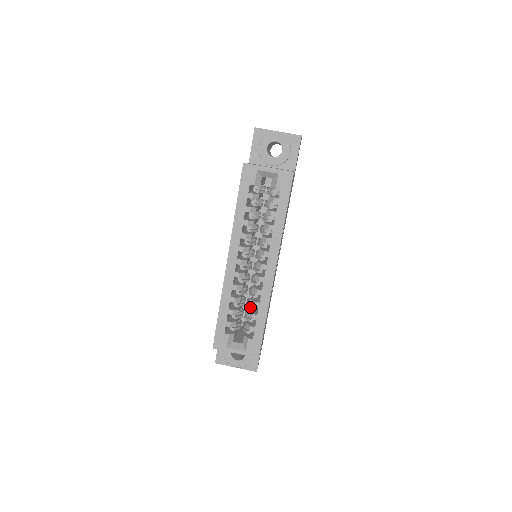
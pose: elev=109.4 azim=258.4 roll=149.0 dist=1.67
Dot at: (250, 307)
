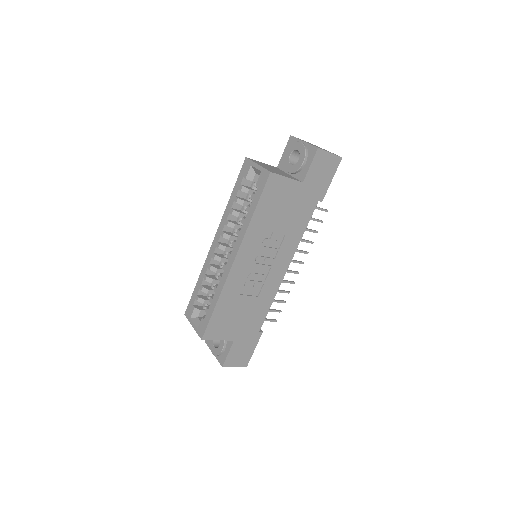
Dot at: occluded
